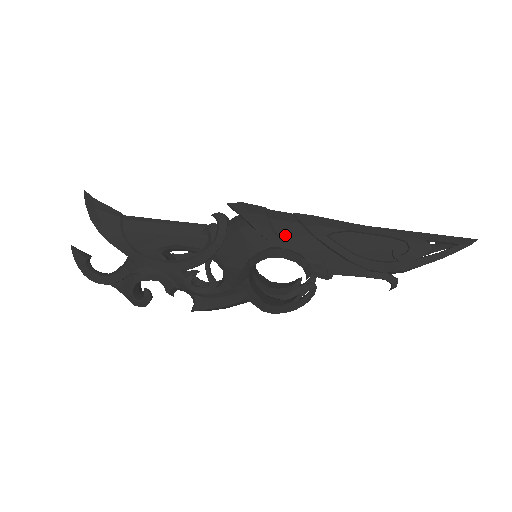
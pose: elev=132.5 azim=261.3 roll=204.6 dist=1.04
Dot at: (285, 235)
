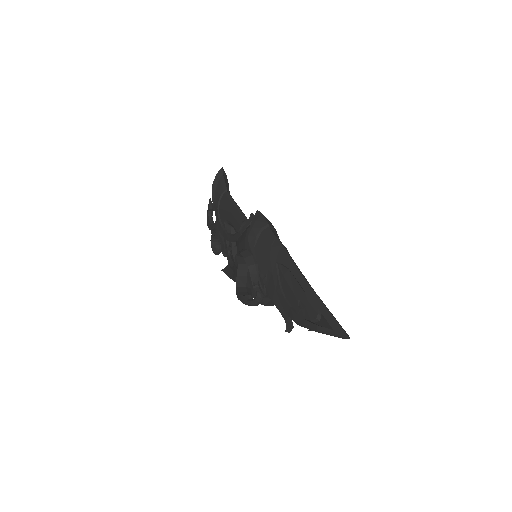
Dot at: (259, 246)
